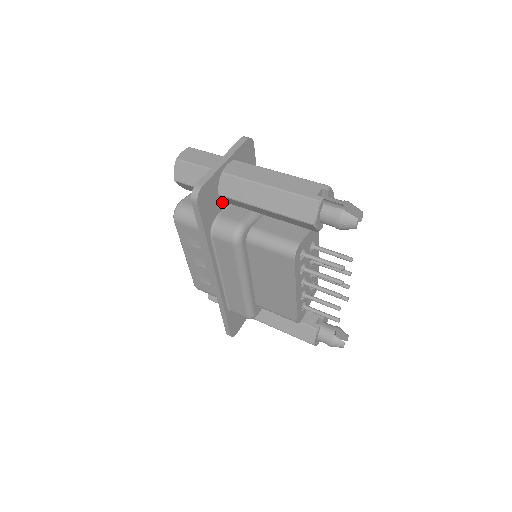
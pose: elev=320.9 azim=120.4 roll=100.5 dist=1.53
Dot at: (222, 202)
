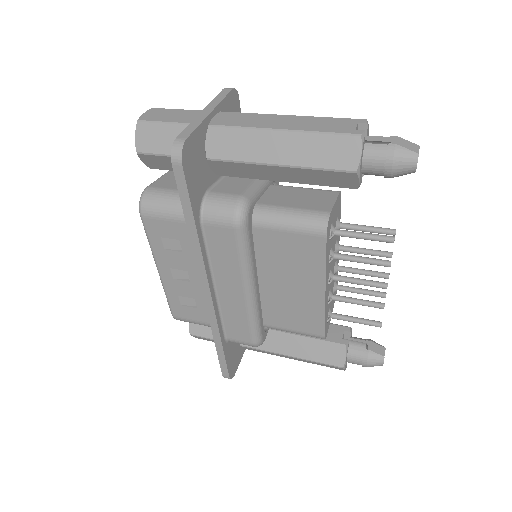
Dot at: (210, 173)
